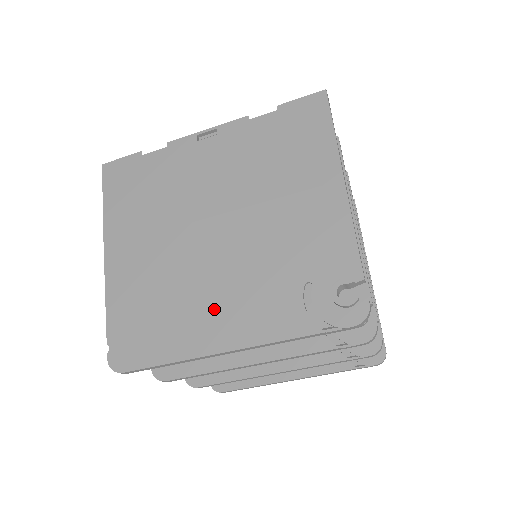
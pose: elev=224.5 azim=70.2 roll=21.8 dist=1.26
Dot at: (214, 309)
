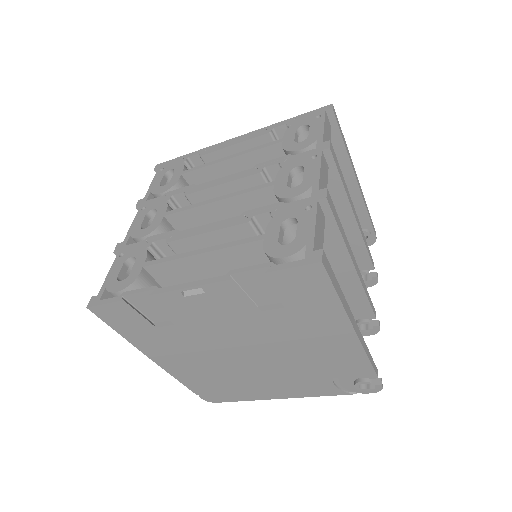
Dot at: (267, 385)
